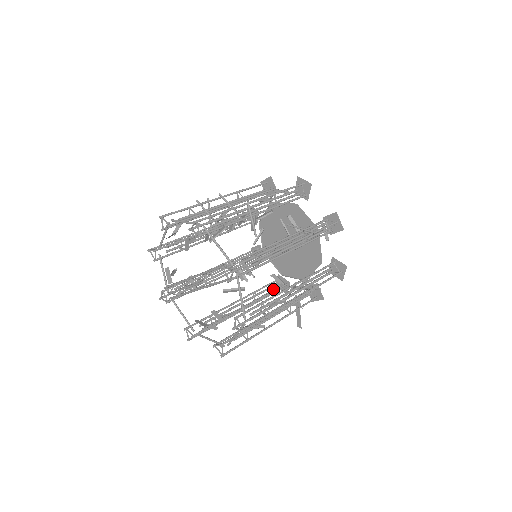
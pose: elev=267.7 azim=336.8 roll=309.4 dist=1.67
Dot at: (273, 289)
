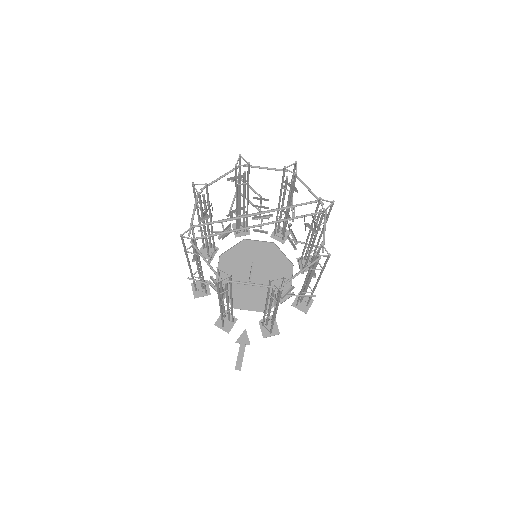
Dot at: occluded
